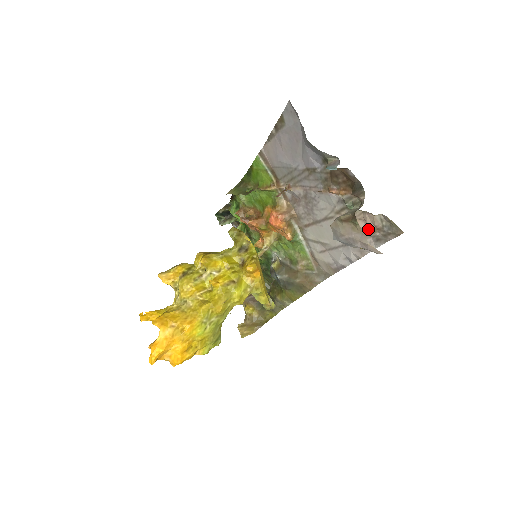
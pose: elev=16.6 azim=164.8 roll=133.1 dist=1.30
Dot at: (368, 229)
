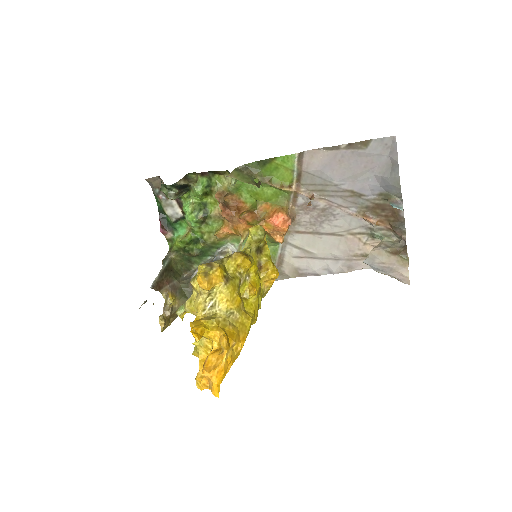
Dot at: occluded
